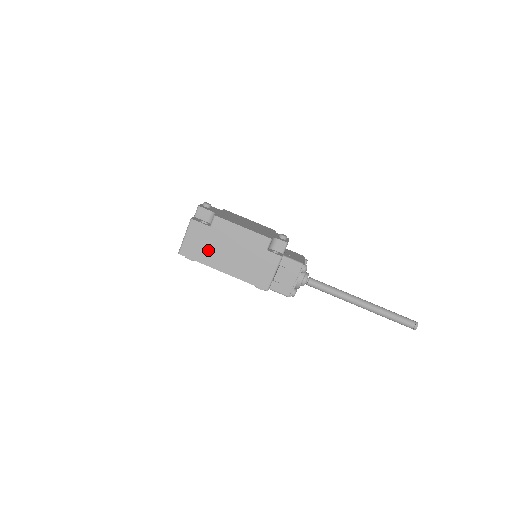
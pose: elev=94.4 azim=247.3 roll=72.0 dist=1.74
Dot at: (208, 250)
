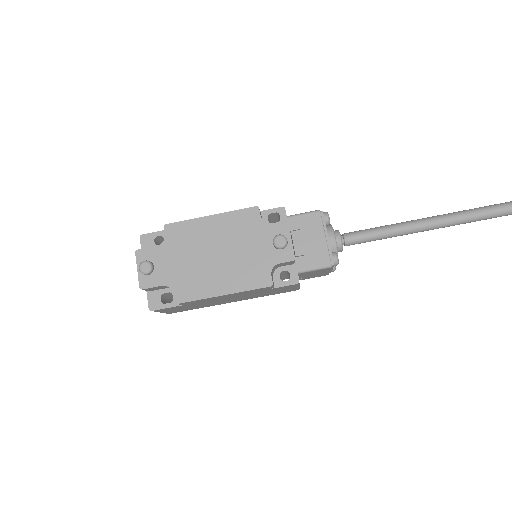
Dot at: (199, 306)
